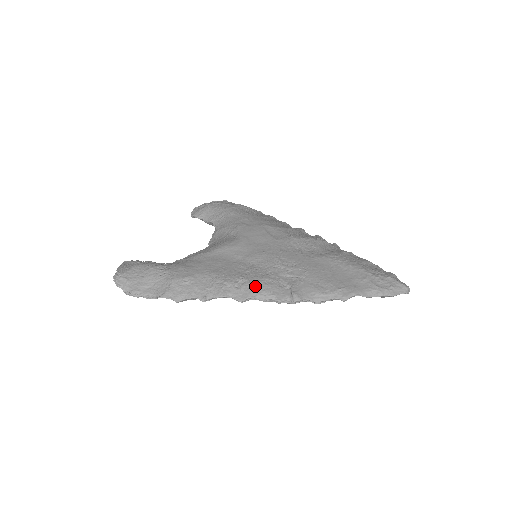
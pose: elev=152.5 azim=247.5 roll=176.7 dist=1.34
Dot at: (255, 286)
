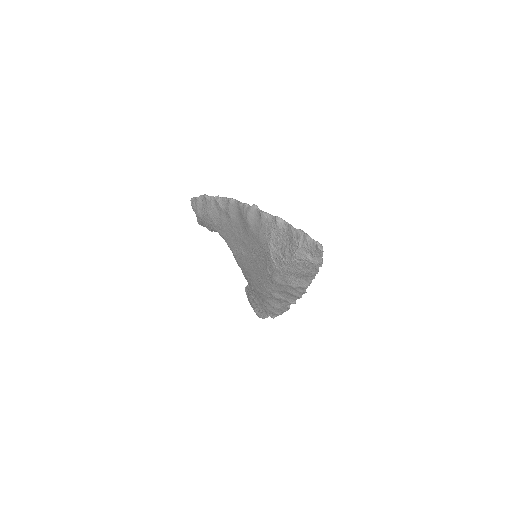
Dot at: occluded
